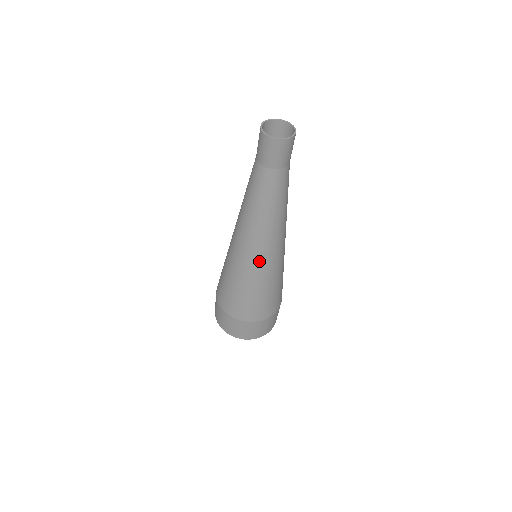
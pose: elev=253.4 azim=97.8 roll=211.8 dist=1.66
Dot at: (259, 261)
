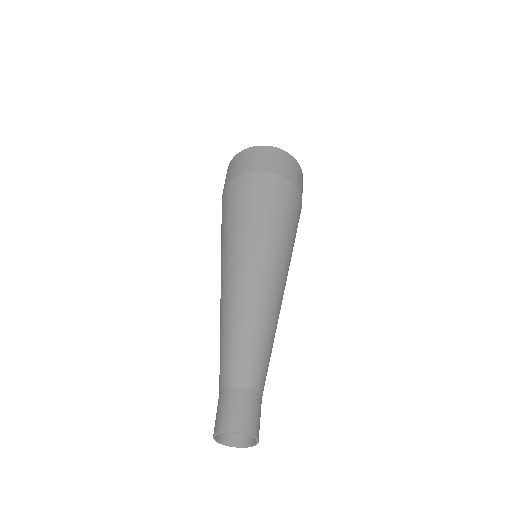
Dot at: occluded
